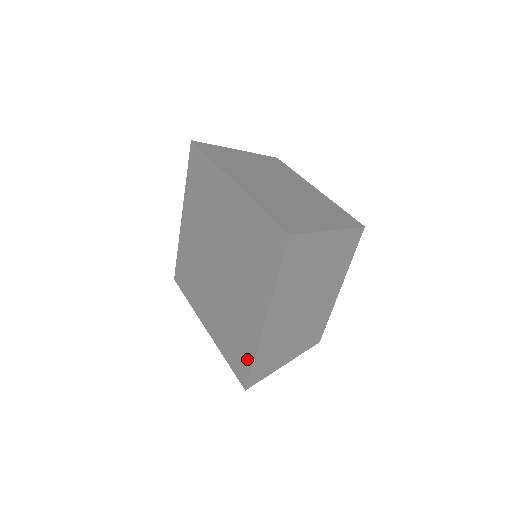
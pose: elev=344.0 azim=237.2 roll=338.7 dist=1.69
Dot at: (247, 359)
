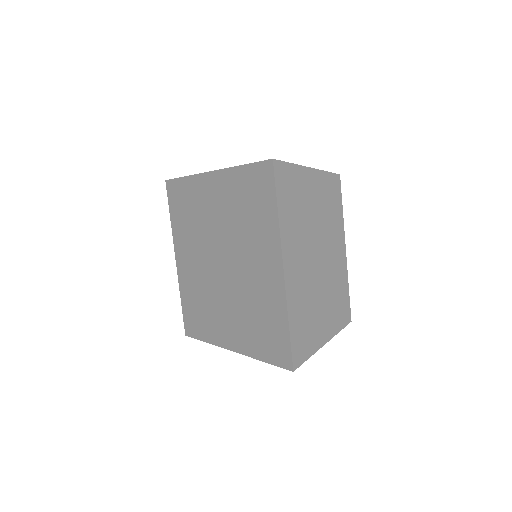
Dot at: (282, 331)
